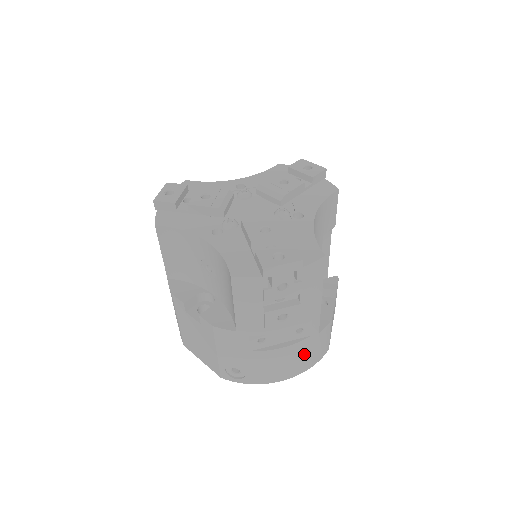
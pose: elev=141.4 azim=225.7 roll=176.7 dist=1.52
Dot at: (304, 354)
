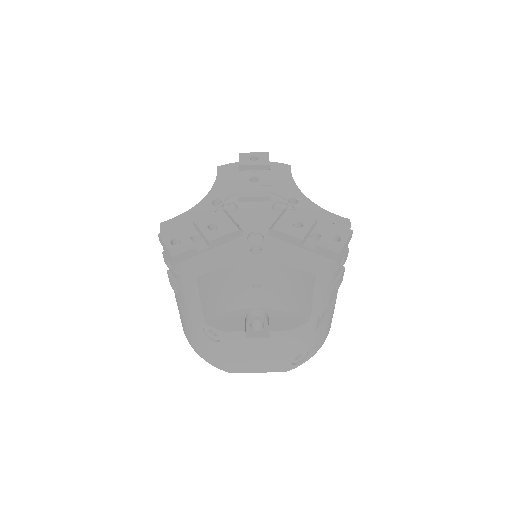
Dot at: occluded
